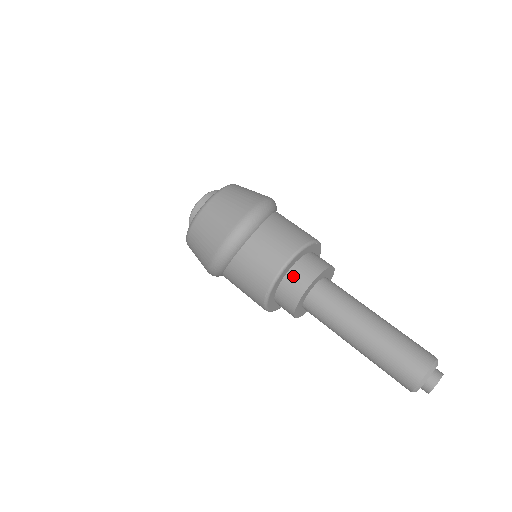
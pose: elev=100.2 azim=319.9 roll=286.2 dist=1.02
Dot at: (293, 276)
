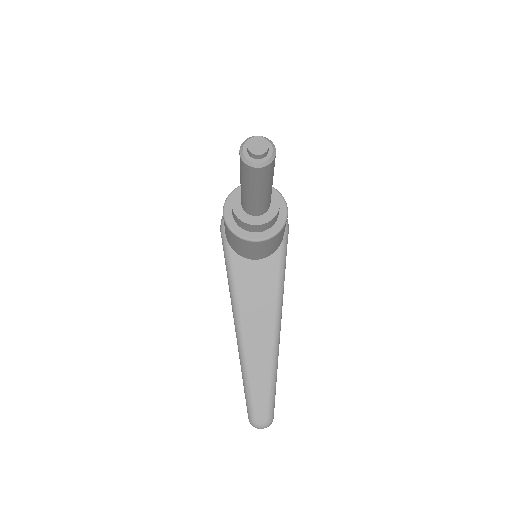
Dot at: occluded
